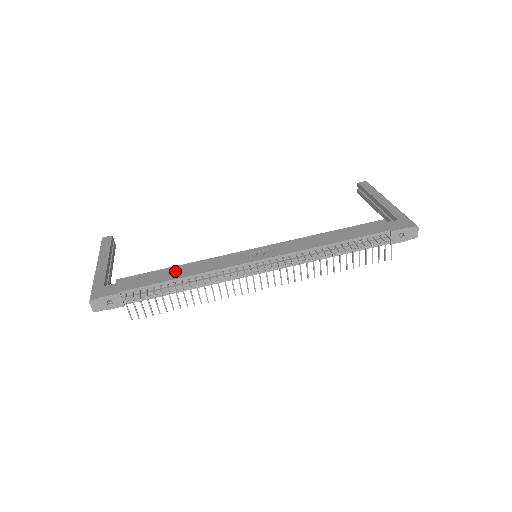
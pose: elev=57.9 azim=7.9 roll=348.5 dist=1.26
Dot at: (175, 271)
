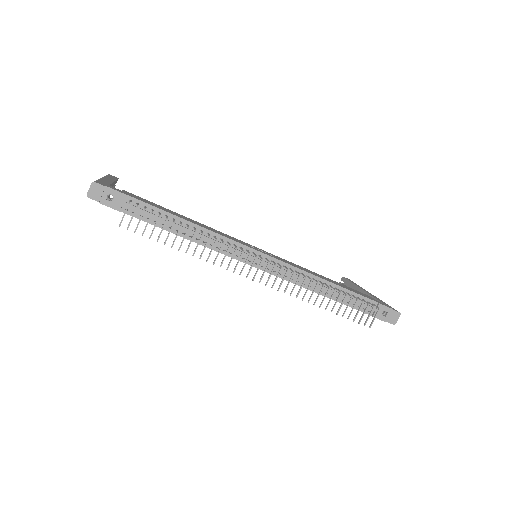
Dot at: (183, 216)
